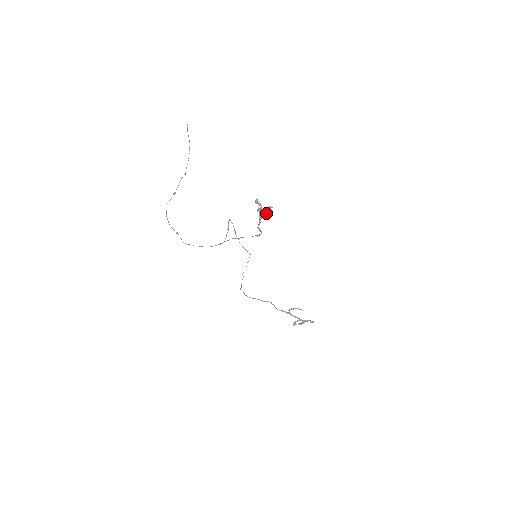
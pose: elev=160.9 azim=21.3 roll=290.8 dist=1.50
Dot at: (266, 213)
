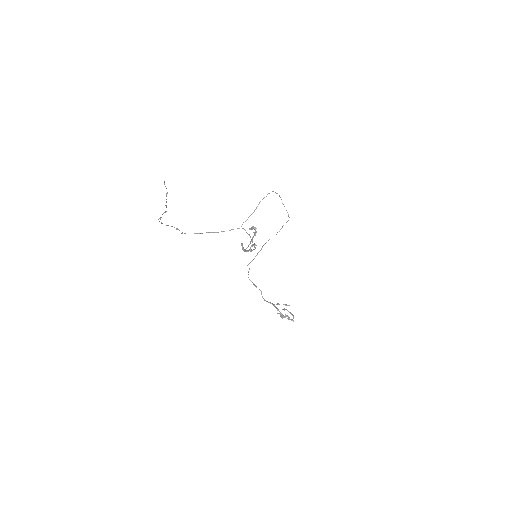
Dot at: (250, 248)
